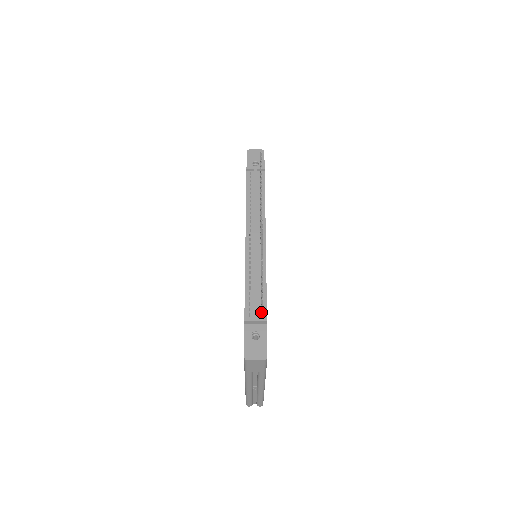
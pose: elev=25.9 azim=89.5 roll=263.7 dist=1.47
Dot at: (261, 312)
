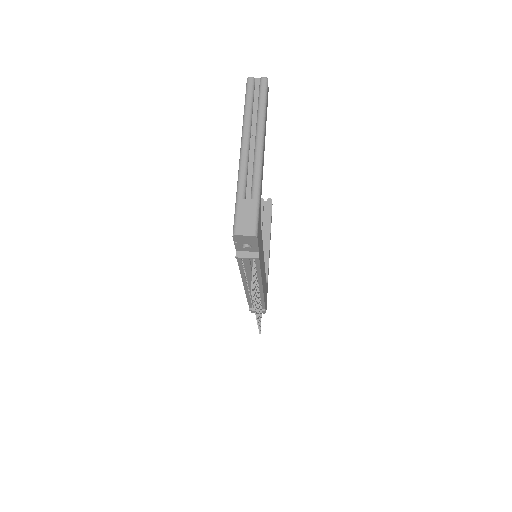
Dot at: (261, 314)
